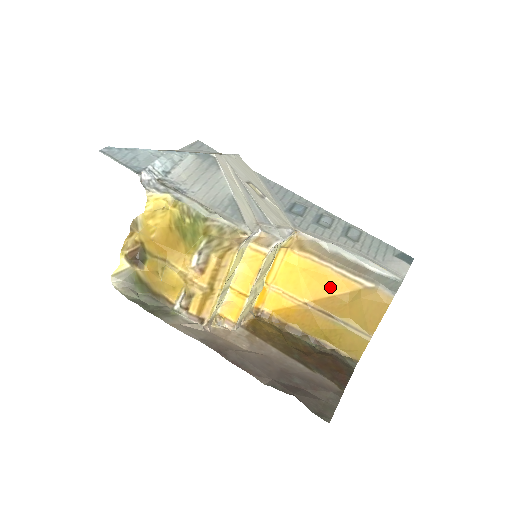
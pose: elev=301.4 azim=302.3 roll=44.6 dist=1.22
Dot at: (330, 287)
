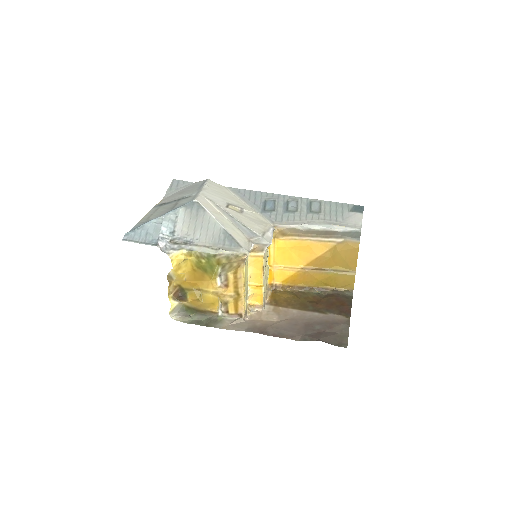
Dot at: (314, 252)
